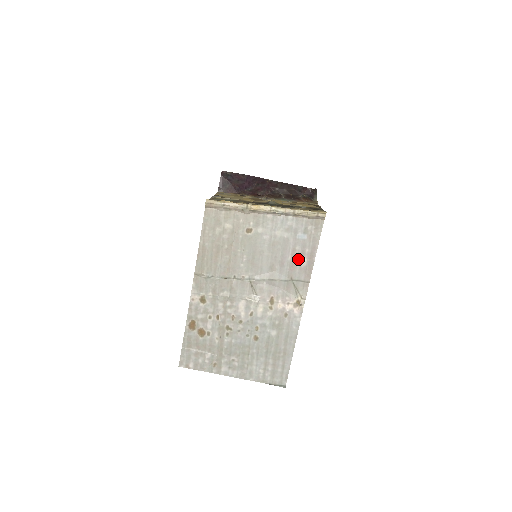
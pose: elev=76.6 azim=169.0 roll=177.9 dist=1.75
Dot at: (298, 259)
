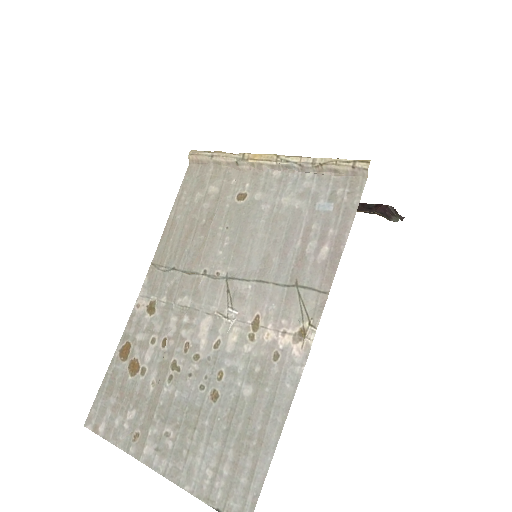
Dot at: (313, 247)
